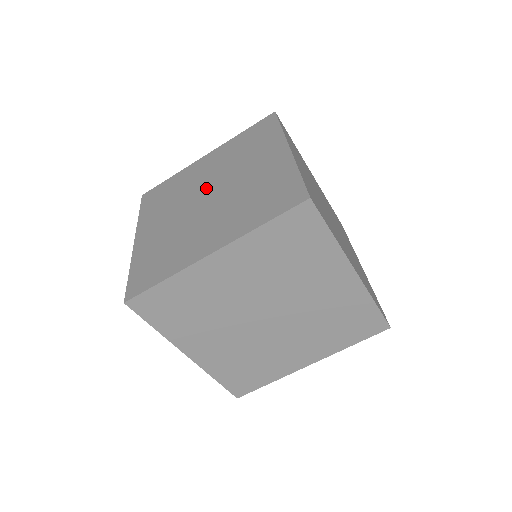
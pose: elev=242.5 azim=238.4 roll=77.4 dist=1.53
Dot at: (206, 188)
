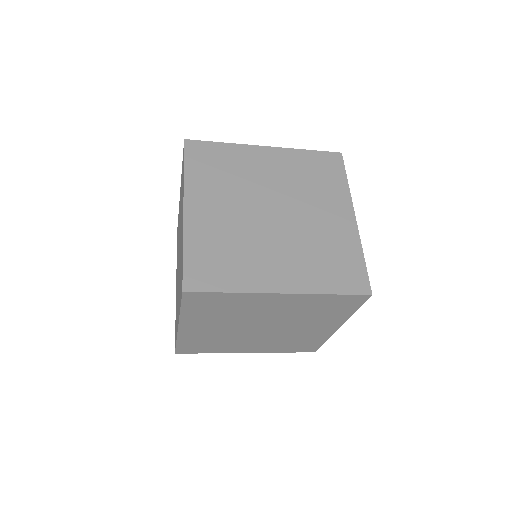
Dot at: (264, 323)
